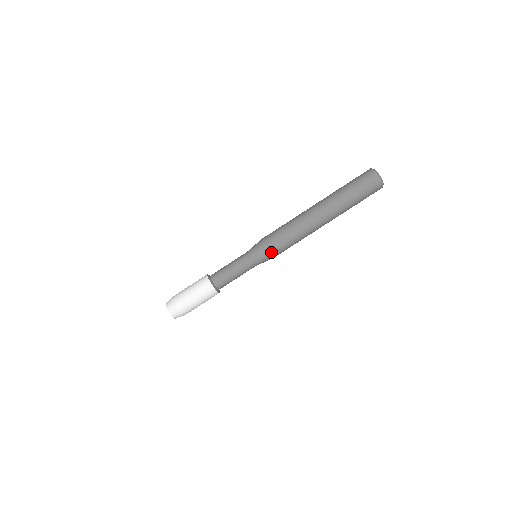
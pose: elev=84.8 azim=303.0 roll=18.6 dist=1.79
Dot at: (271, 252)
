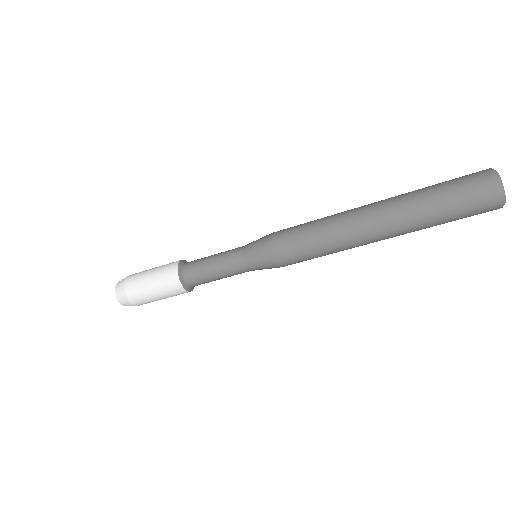
Dot at: occluded
